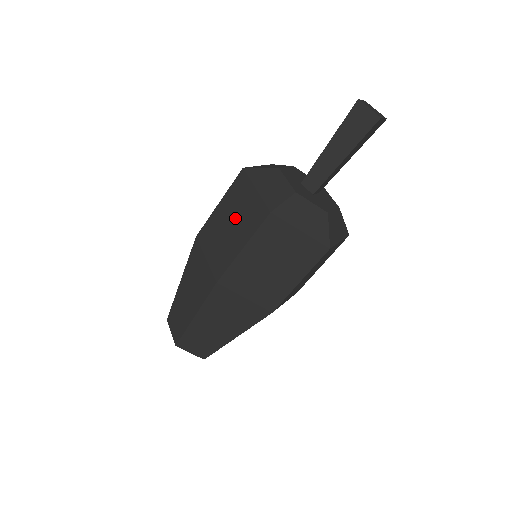
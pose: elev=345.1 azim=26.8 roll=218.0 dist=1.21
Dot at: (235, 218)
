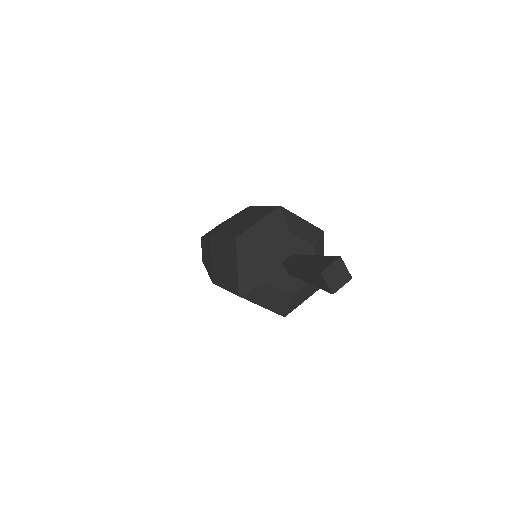
Dot at: (226, 264)
